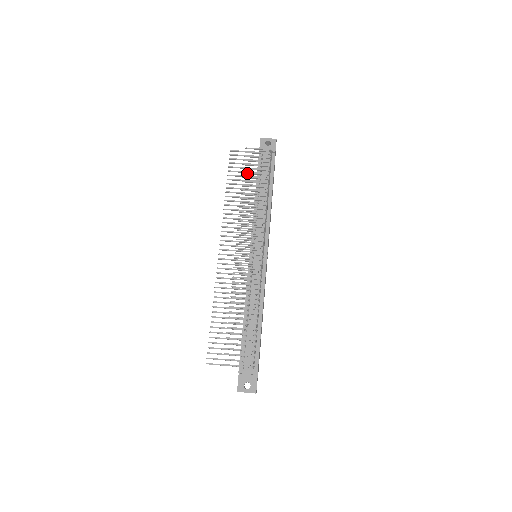
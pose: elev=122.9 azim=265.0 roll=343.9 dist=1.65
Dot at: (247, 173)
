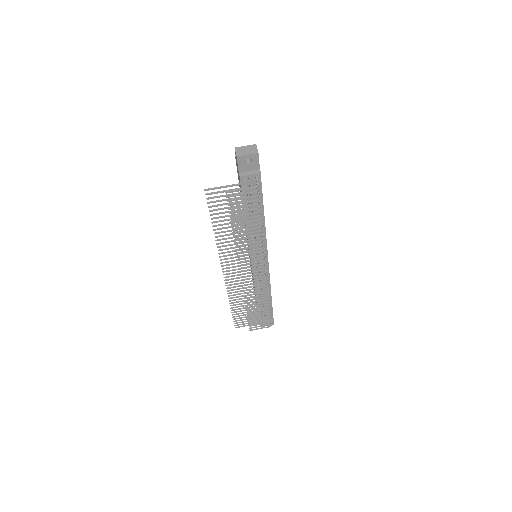
Dot at: (235, 217)
